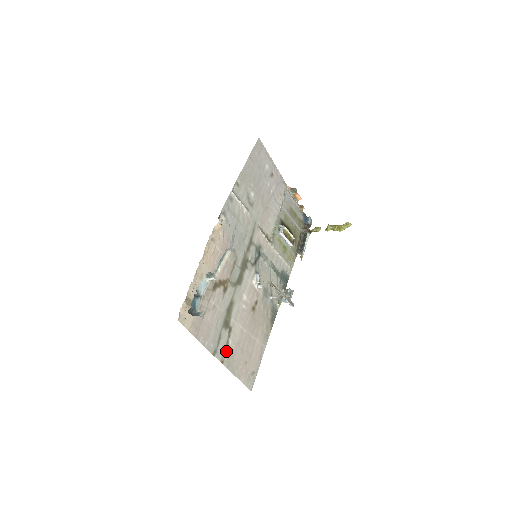
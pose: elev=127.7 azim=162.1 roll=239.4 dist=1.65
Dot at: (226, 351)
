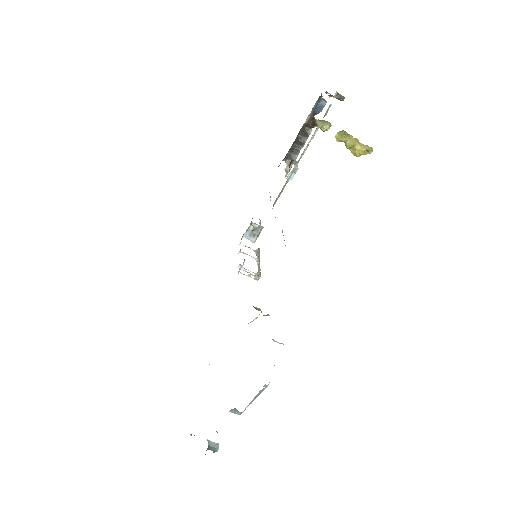
Dot at: occluded
